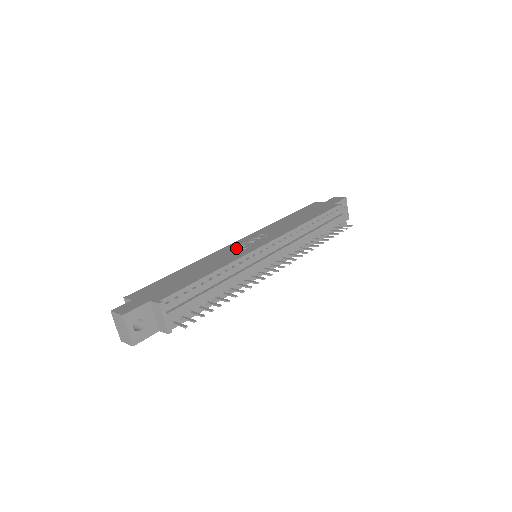
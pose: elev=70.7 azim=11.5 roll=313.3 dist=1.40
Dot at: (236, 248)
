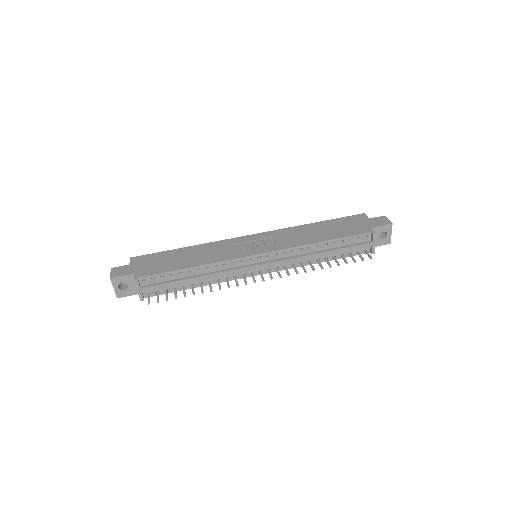
Dot at: (238, 245)
